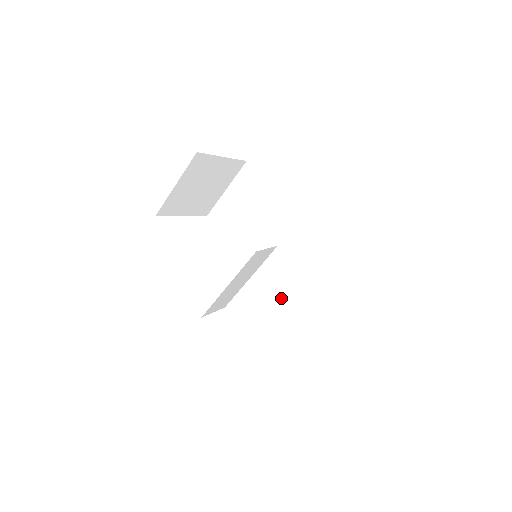
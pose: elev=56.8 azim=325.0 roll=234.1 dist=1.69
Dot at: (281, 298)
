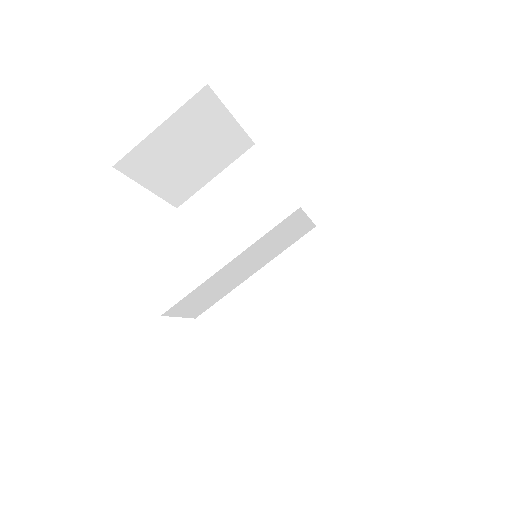
Dot at: (264, 340)
